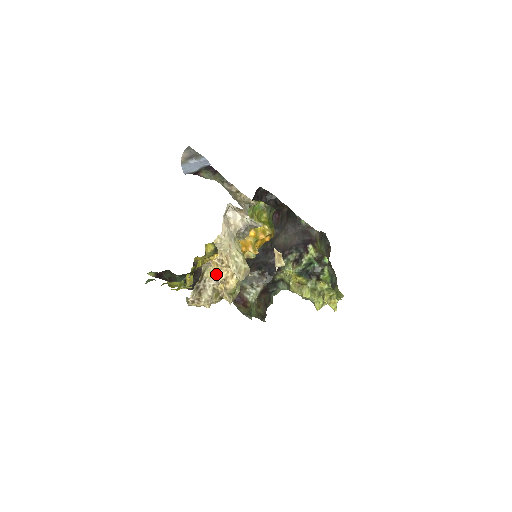
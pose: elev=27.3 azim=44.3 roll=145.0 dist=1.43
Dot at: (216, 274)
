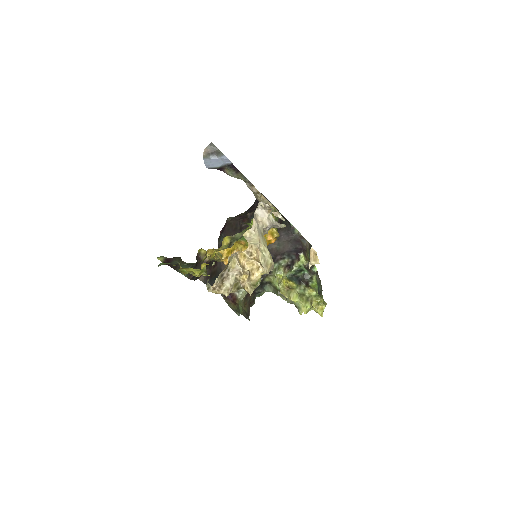
Dot at: (241, 265)
